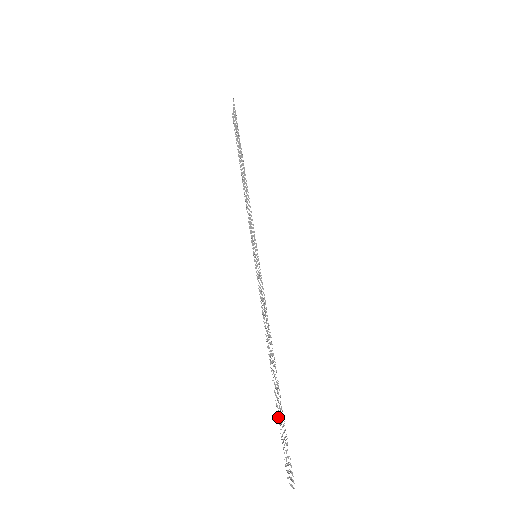
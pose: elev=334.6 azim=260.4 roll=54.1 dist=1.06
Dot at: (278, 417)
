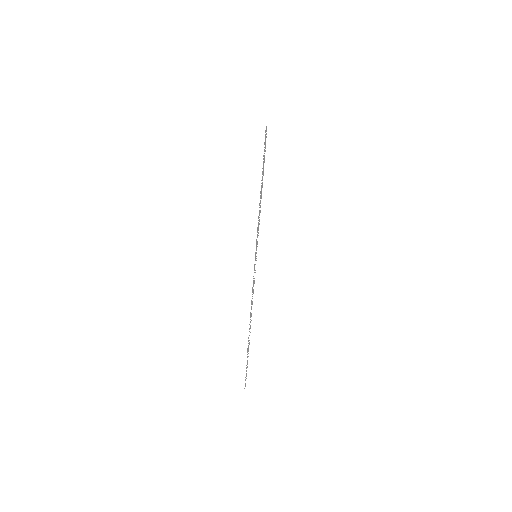
Dot at: occluded
